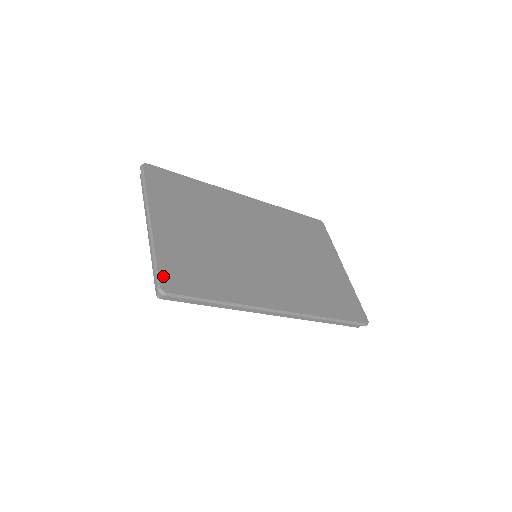
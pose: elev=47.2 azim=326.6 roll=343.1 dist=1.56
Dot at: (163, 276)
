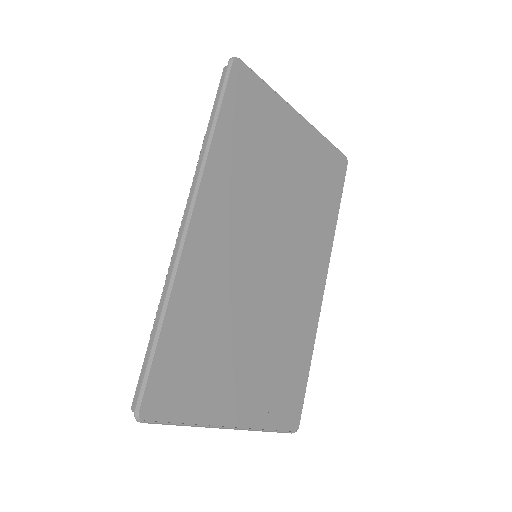
Dot at: (287, 427)
